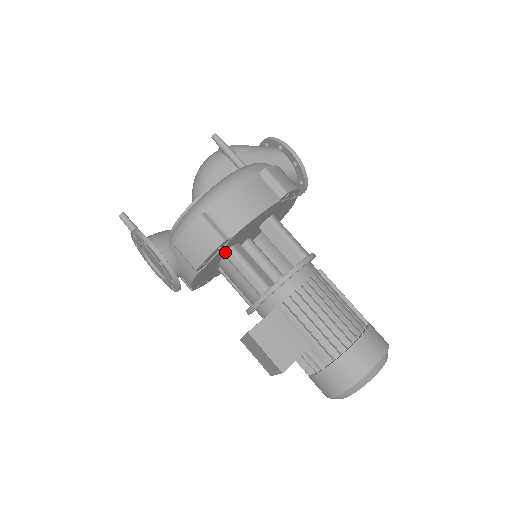
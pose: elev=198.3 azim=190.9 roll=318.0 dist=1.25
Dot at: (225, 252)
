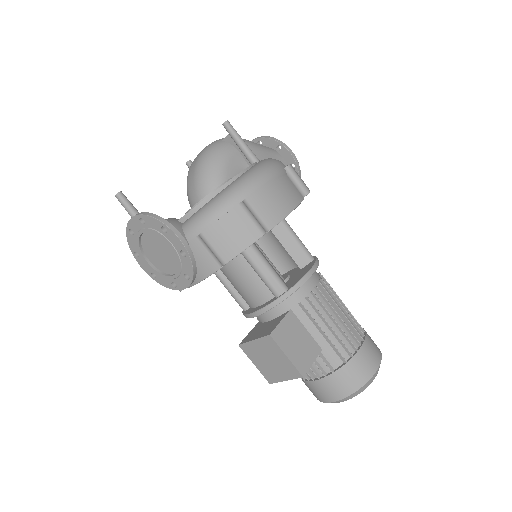
Dot at: occluded
